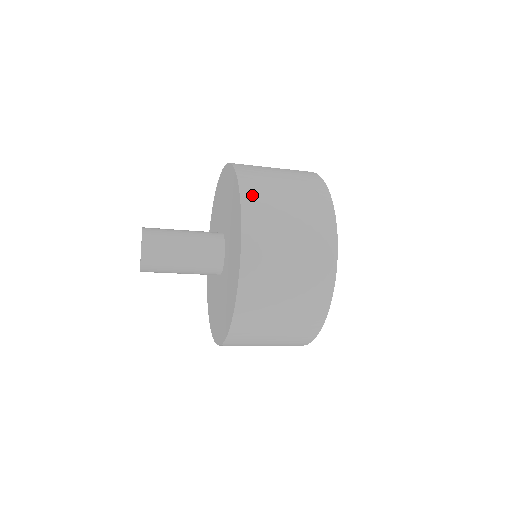
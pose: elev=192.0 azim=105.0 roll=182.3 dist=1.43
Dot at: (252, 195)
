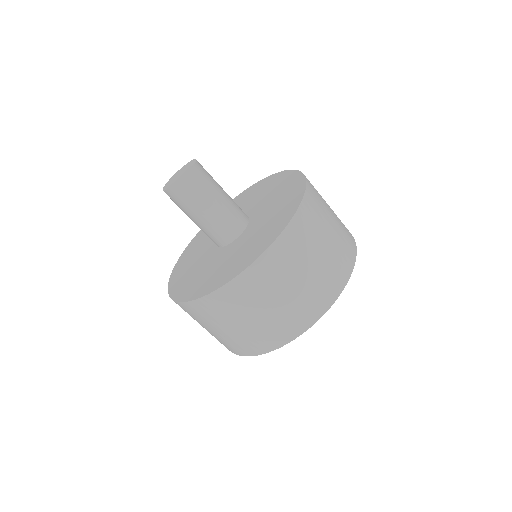
Dot at: occluded
